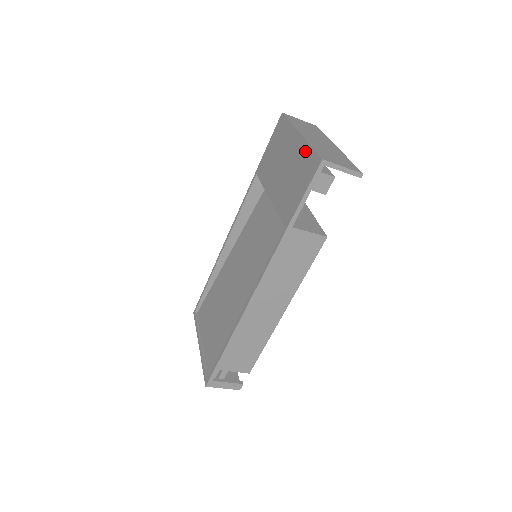
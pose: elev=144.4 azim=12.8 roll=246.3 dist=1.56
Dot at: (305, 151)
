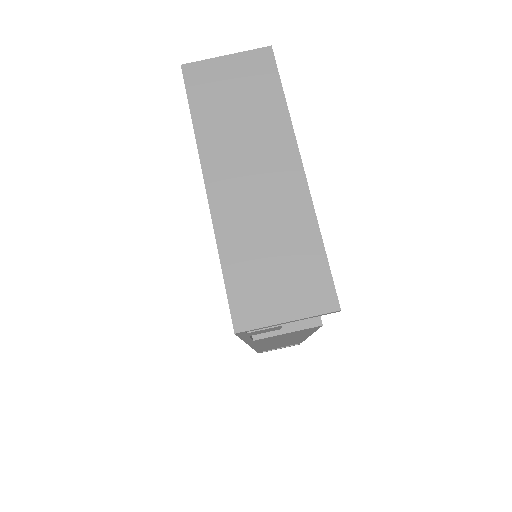
Dot at: occluded
